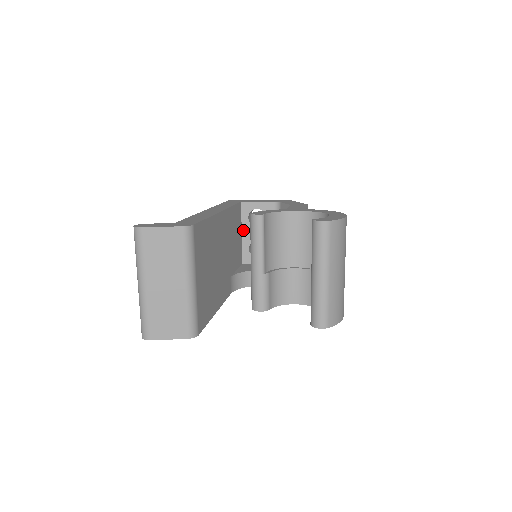
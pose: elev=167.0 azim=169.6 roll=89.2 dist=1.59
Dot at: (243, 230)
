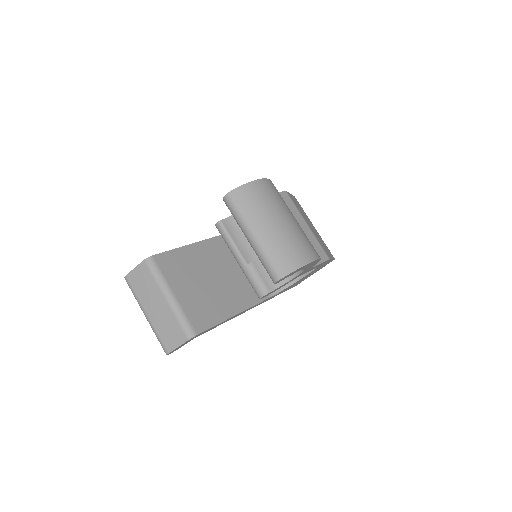
Dot at: occluded
